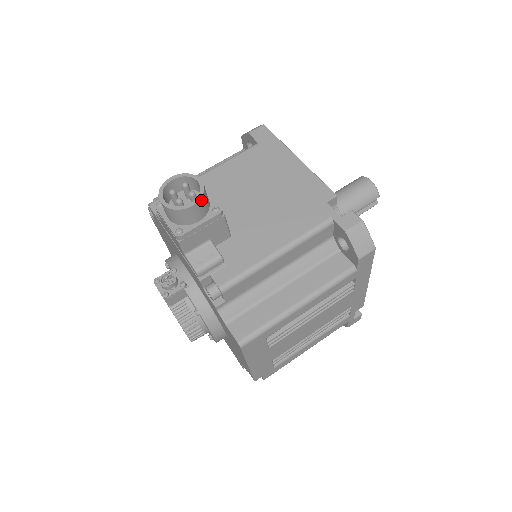
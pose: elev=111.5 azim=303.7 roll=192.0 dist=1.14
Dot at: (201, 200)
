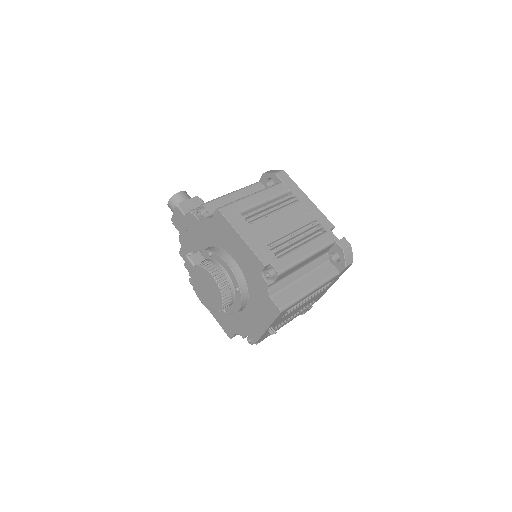
Dot at: (184, 192)
